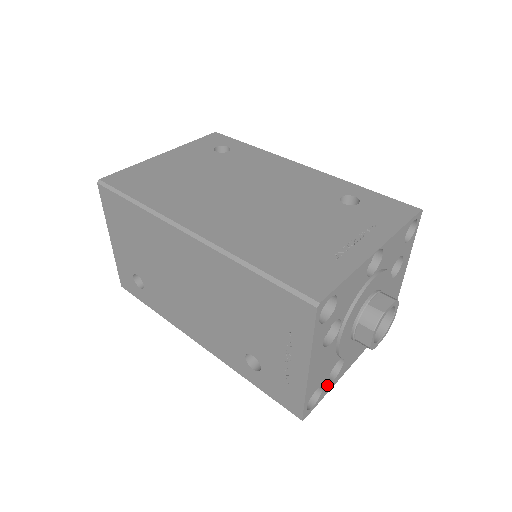
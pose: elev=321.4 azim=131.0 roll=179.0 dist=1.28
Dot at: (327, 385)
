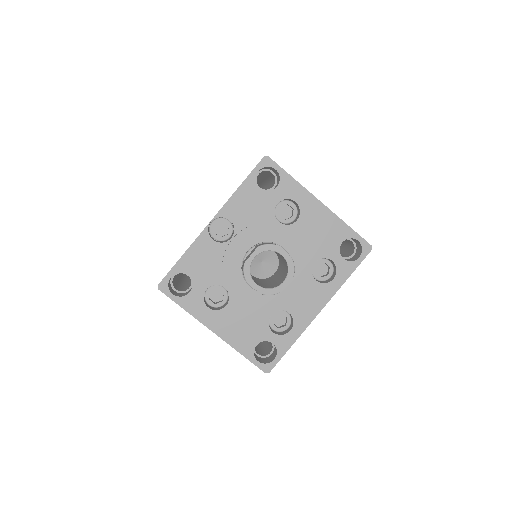
Dot at: (280, 338)
